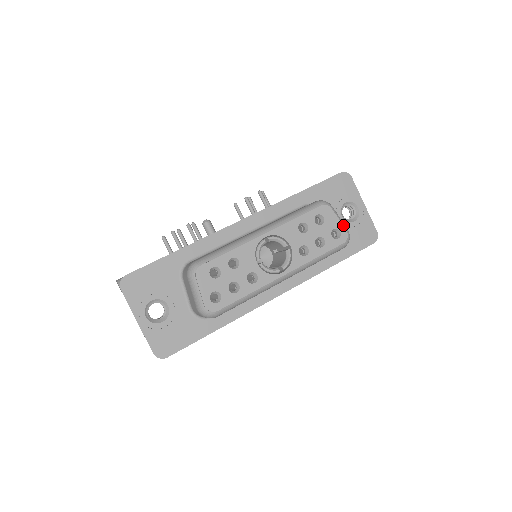
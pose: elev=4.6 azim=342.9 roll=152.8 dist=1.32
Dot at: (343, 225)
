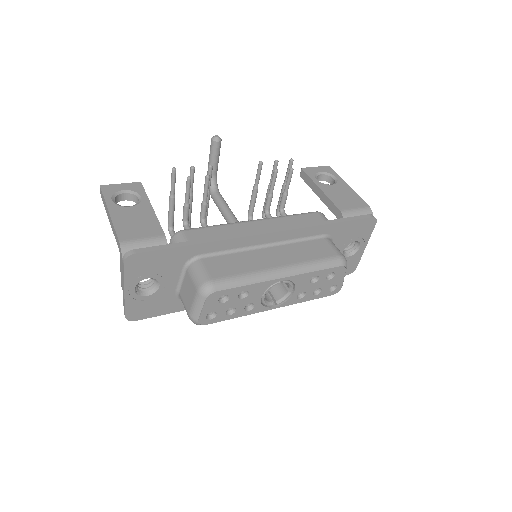
Dot at: occluded
